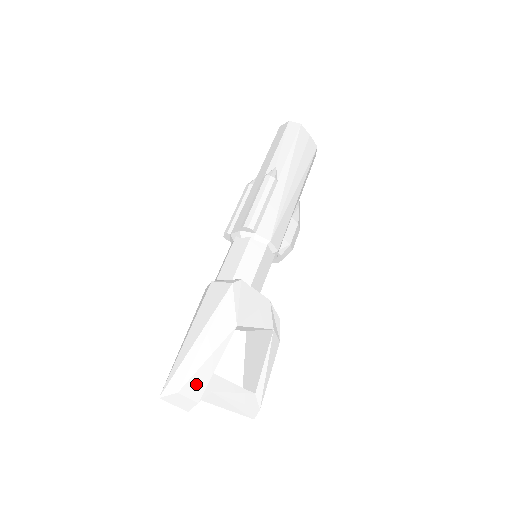
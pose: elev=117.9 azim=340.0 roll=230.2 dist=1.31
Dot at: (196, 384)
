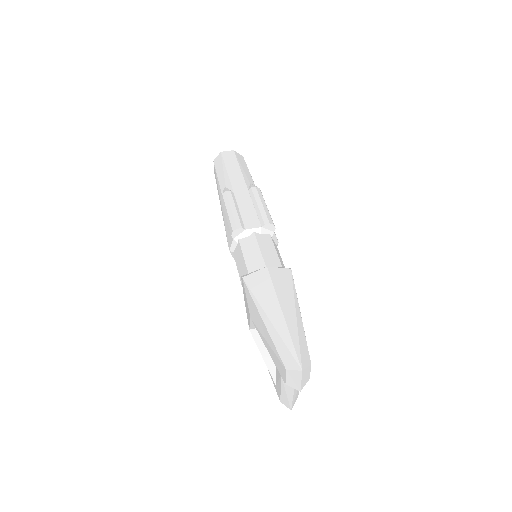
Dot at: occluded
